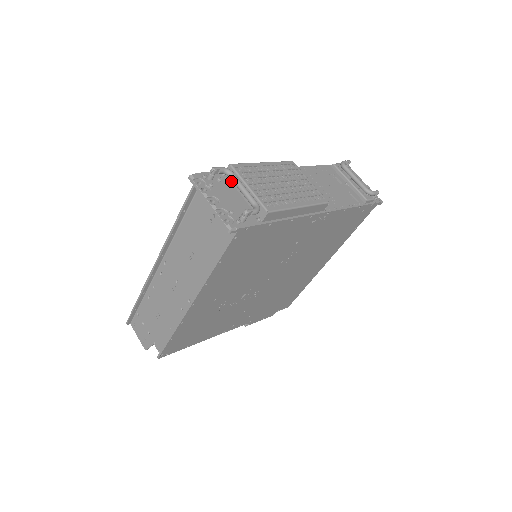
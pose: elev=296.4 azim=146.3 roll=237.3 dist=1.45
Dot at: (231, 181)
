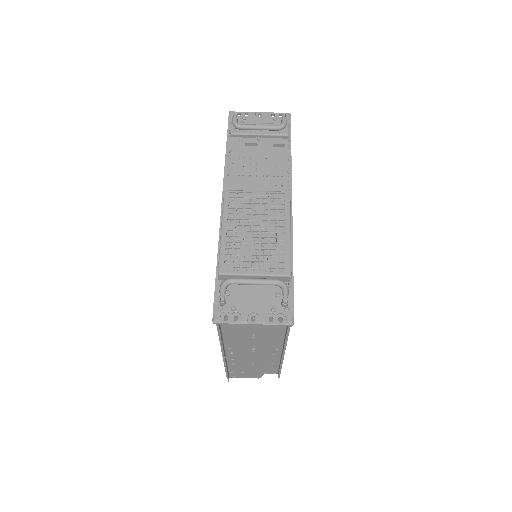
Dot at: occluded
